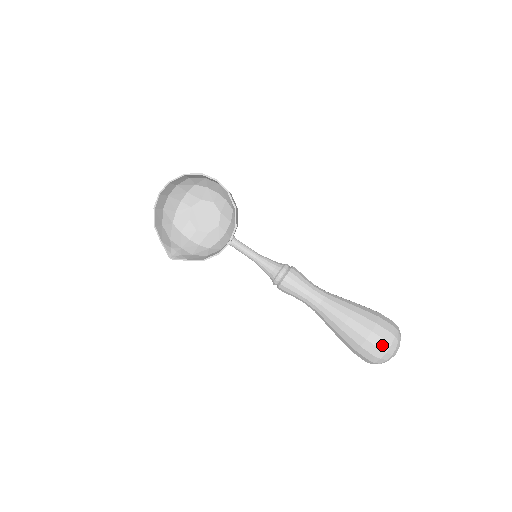
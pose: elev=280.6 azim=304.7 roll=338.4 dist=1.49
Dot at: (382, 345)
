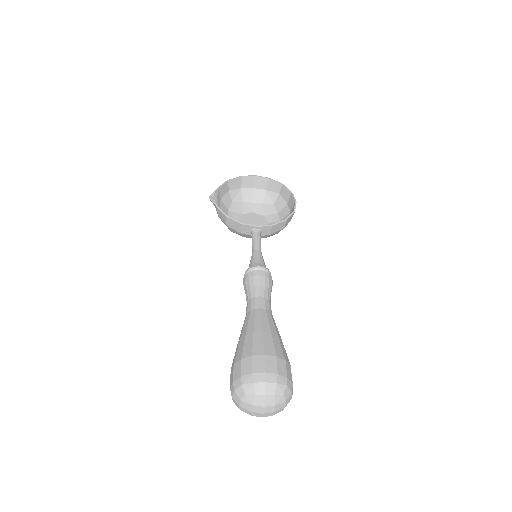
Dot at: (271, 372)
